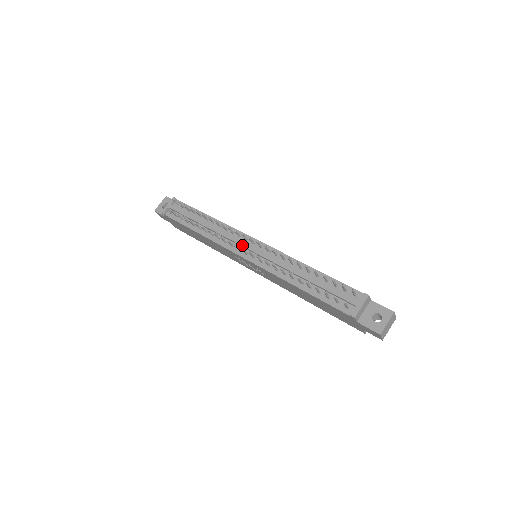
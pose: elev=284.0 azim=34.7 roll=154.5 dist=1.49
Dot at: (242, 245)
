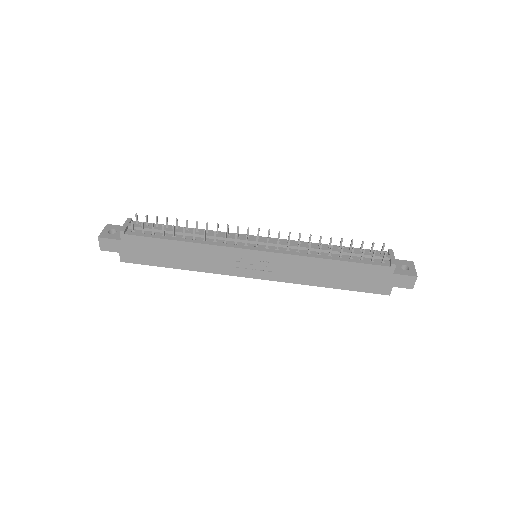
Dot at: (248, 240)
